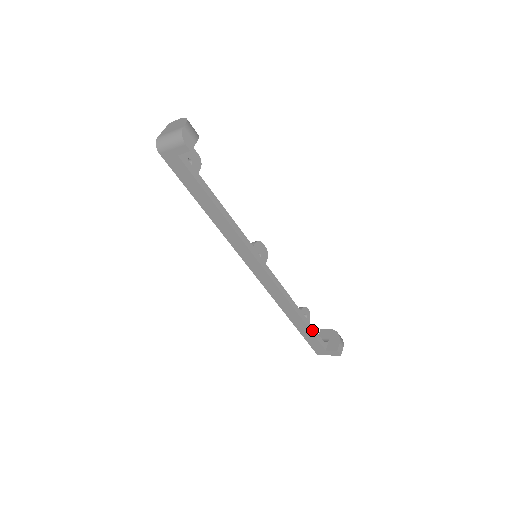
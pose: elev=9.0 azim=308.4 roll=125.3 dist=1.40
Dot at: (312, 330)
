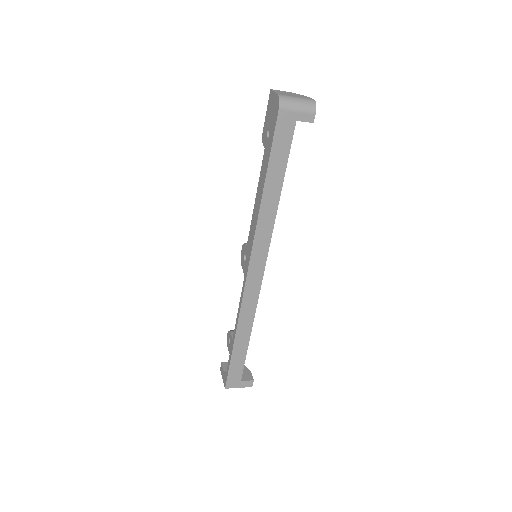
Dot at: (246, 354)
